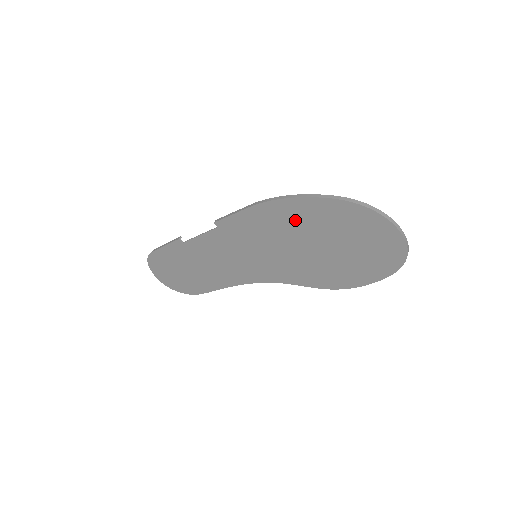
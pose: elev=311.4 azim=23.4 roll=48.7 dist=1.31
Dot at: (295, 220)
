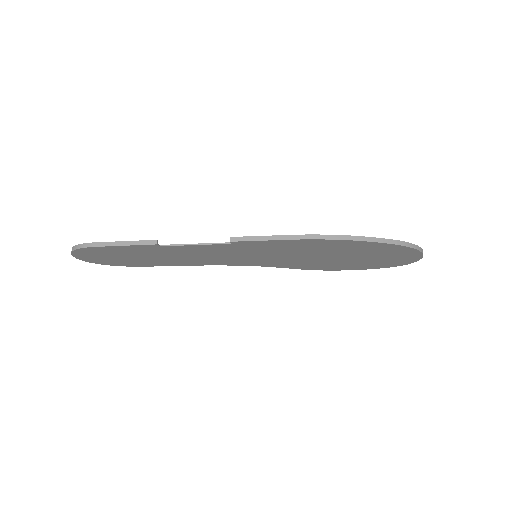
Dot at: (336, 248)
